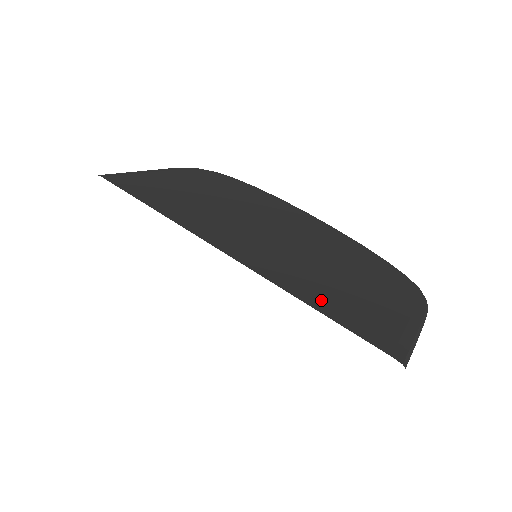
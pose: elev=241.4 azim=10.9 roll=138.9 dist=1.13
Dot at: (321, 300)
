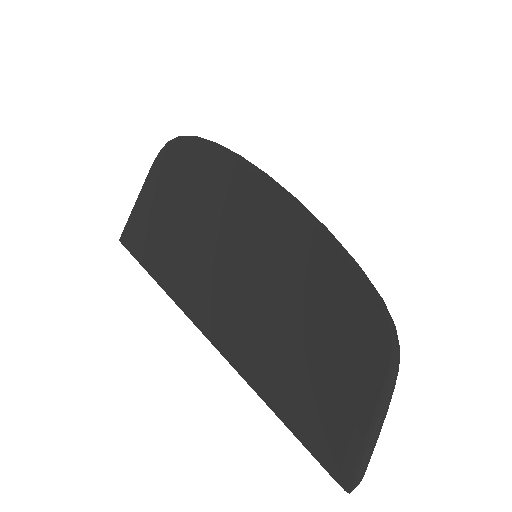
Dot at: (279, 396)
